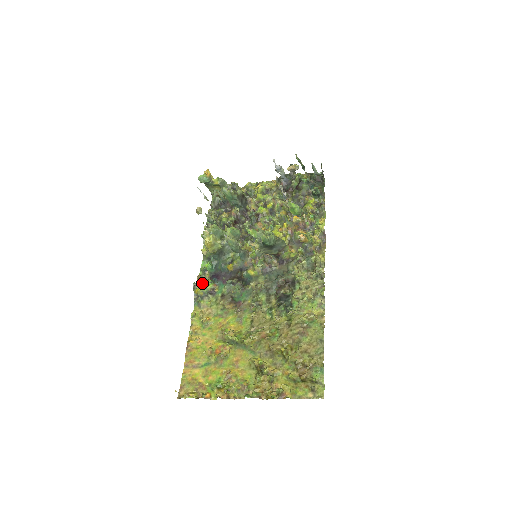
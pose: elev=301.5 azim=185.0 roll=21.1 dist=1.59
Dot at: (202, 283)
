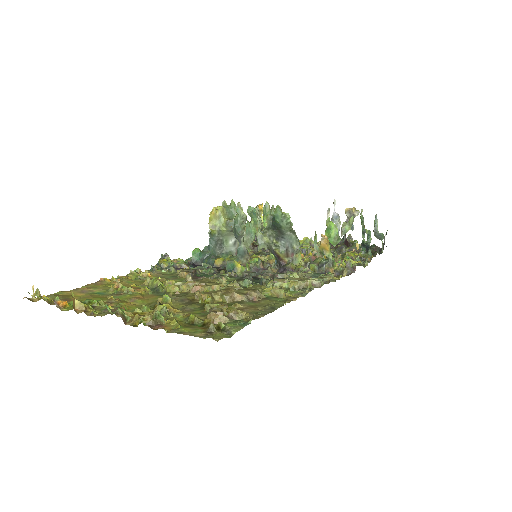
Dot at: occluded
